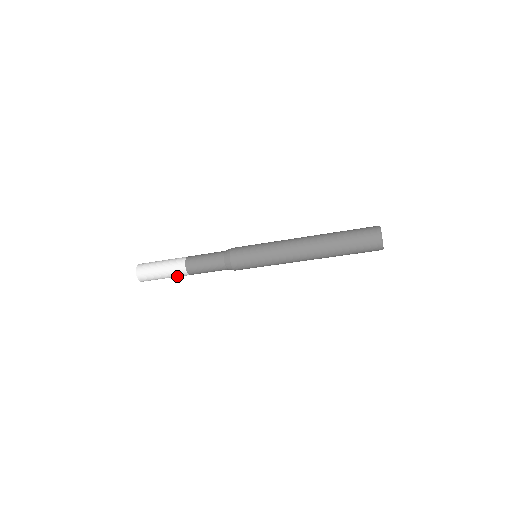
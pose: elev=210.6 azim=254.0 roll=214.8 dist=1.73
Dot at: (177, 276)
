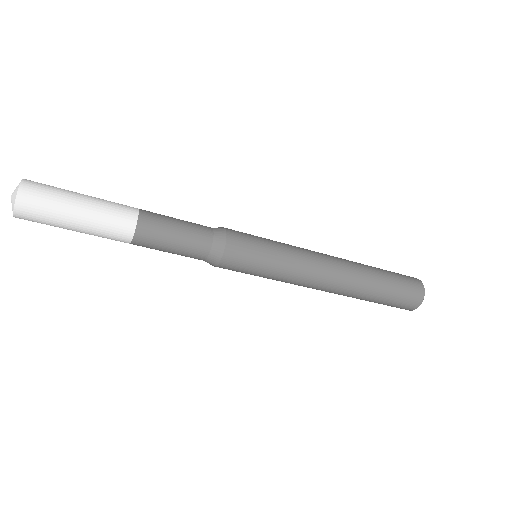
Dot at: (104, 235)
